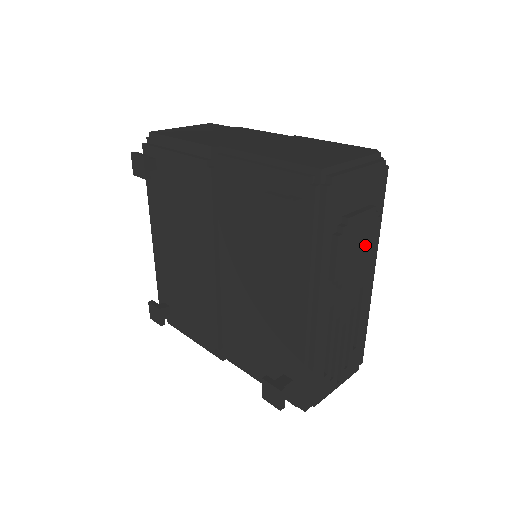
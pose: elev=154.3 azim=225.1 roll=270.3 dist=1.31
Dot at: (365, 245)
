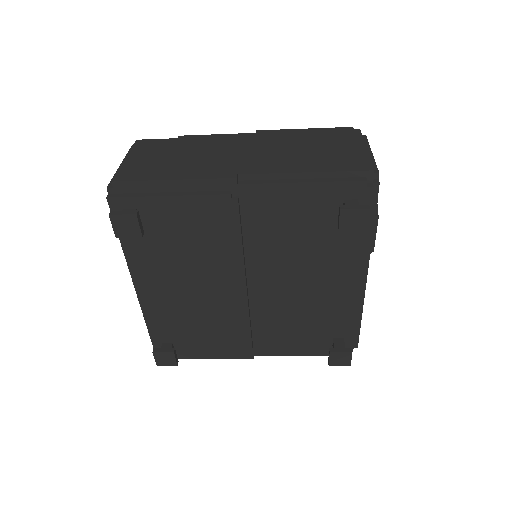
Dot at: occluded
